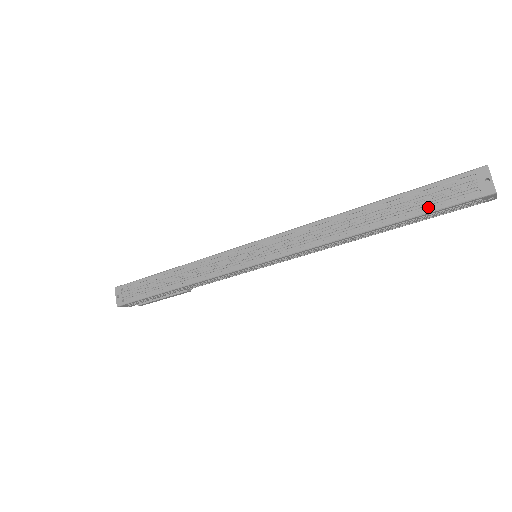
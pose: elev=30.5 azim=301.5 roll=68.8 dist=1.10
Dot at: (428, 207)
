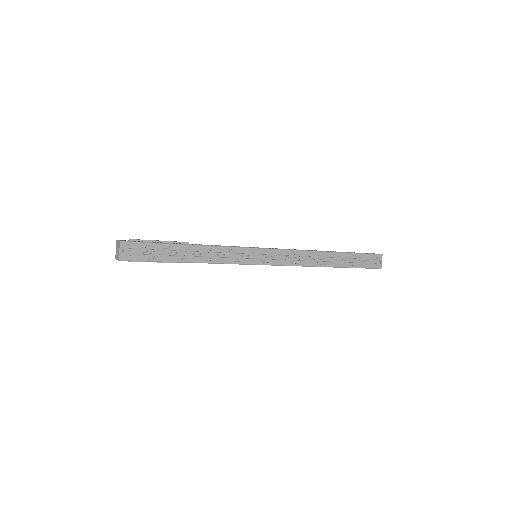
Dot at: (356, 264)
